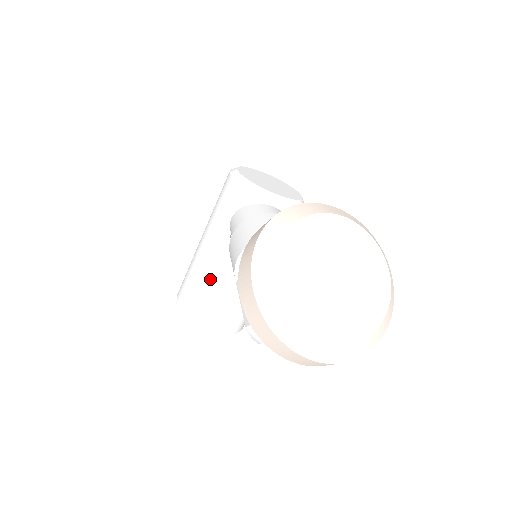
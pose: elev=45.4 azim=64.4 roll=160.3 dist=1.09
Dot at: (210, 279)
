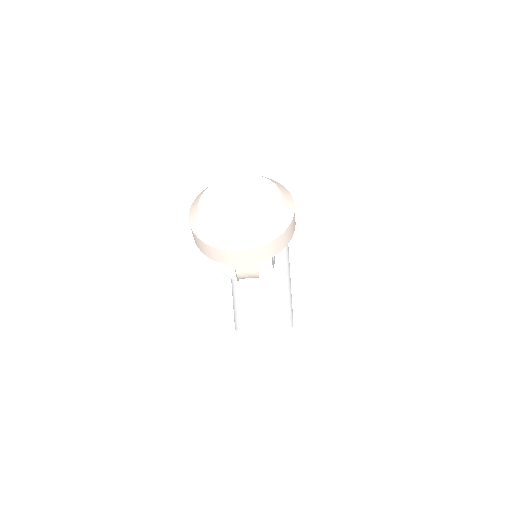
Dot at: (242, 293)
